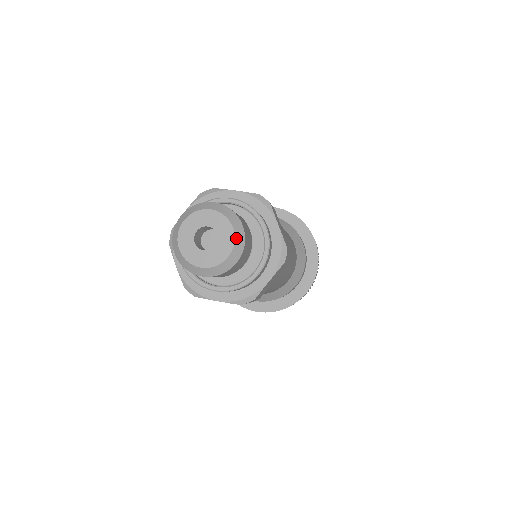
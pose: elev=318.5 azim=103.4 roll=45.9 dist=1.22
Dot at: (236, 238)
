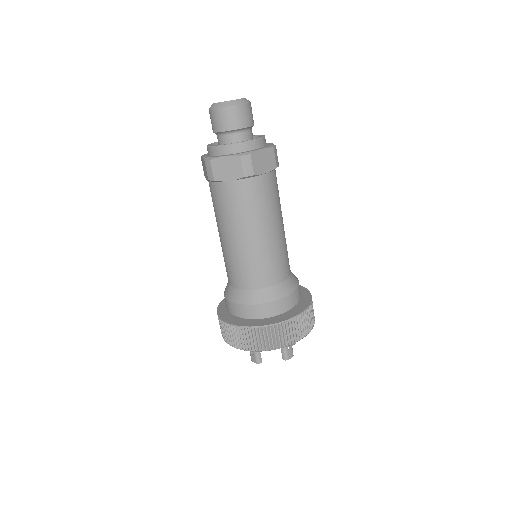
Dot at: occluded
